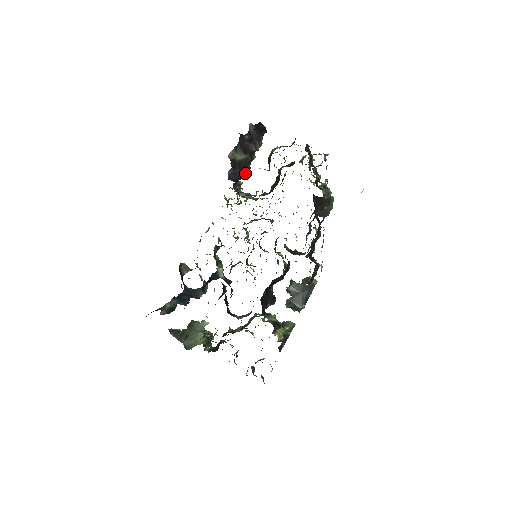
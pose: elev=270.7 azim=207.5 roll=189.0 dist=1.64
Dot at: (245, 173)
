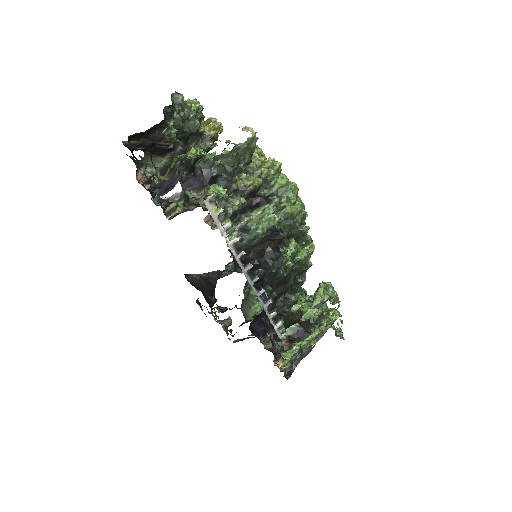
Dot at: (184, 173)
